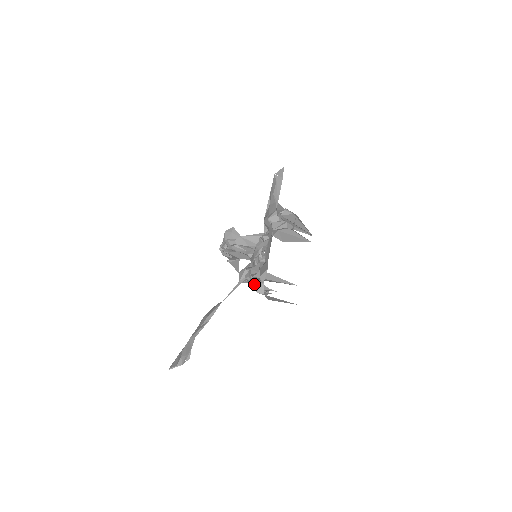
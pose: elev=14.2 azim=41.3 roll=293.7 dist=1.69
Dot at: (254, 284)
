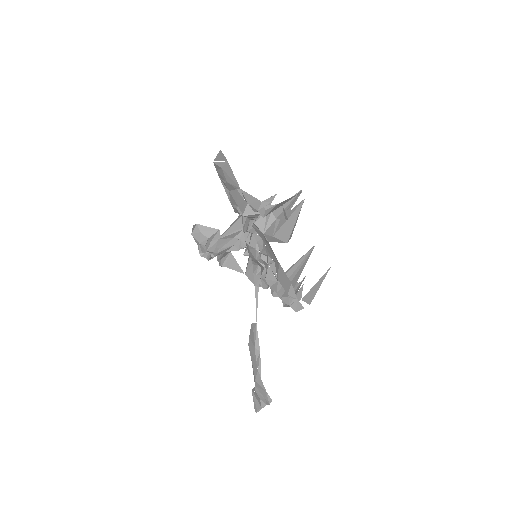
Dot at: (284, 300)
